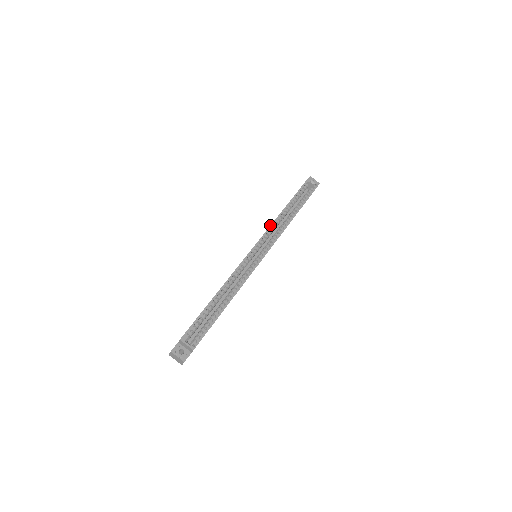
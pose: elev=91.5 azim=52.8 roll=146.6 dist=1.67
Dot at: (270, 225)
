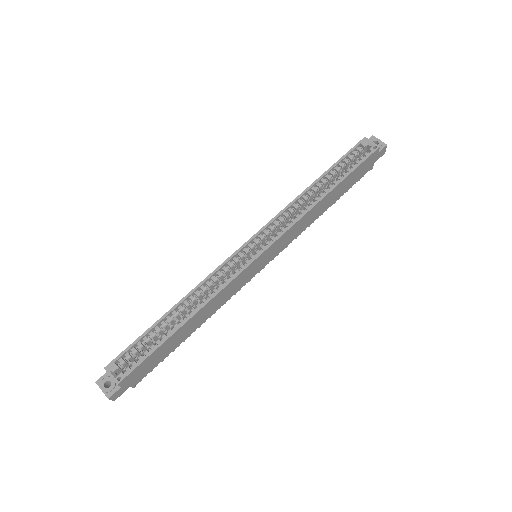
Dot at: occluded
